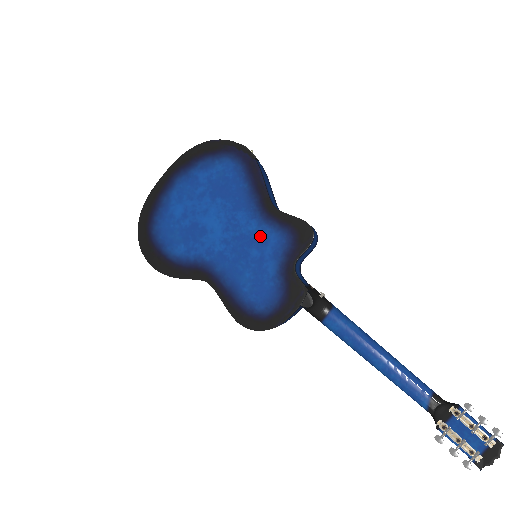
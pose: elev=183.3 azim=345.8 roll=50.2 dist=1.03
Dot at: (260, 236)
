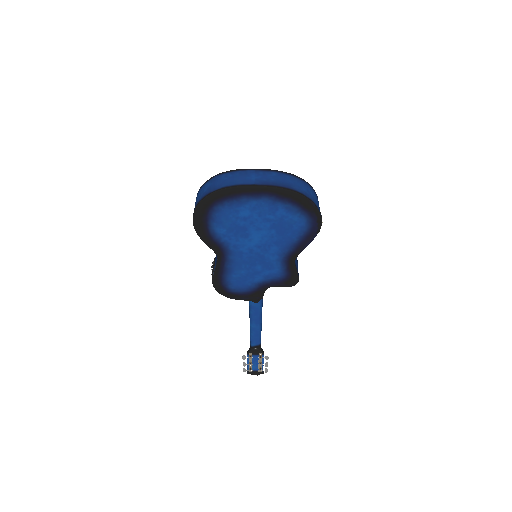
Dot at: (271, 265)
